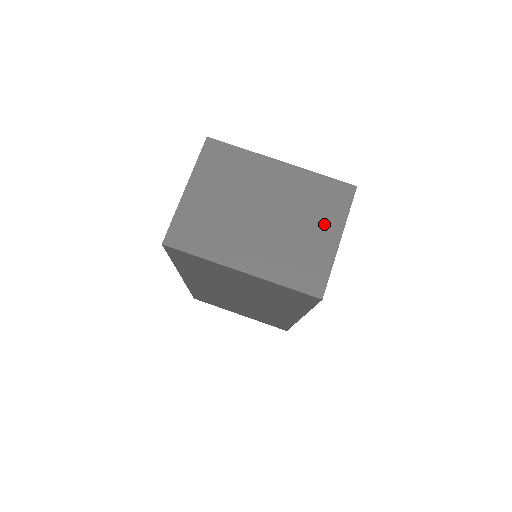
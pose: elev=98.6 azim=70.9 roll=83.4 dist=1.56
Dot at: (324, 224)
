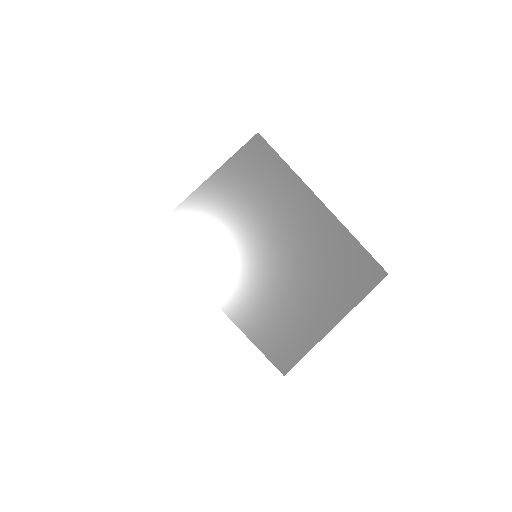
Dot at: (330, 298)
